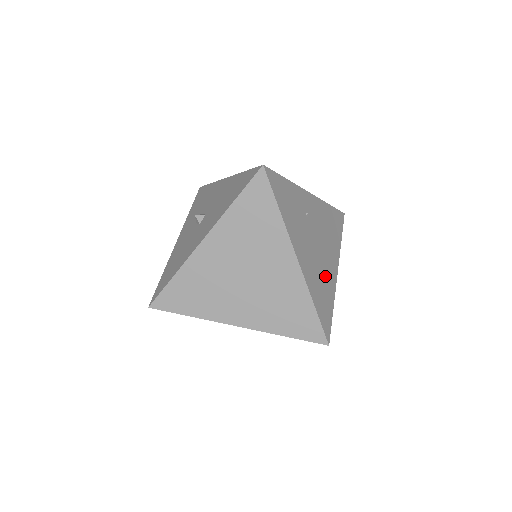
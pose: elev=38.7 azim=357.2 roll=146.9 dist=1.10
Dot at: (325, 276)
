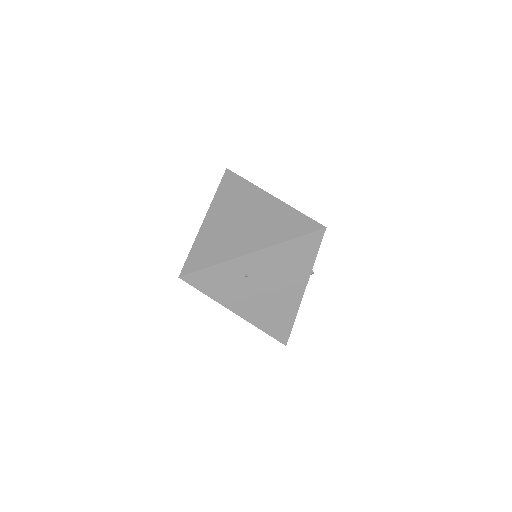
Dot at: (281, 305)
